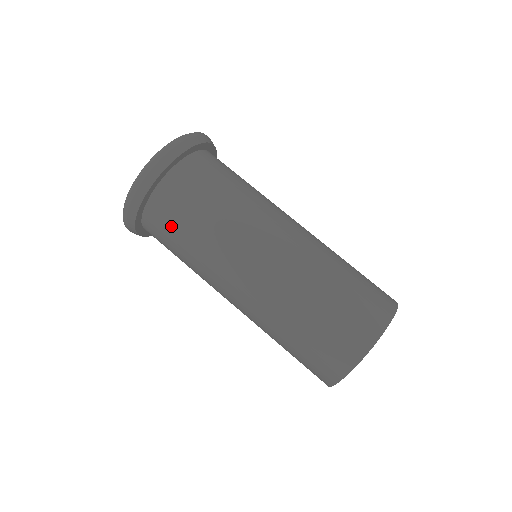
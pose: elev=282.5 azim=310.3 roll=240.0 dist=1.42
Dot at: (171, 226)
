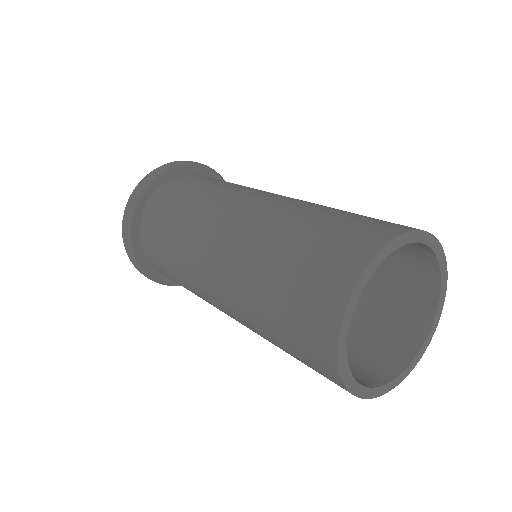
Dot at: (170, 200)
